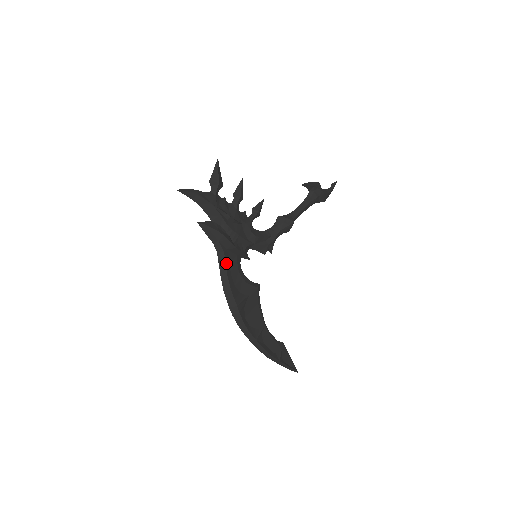
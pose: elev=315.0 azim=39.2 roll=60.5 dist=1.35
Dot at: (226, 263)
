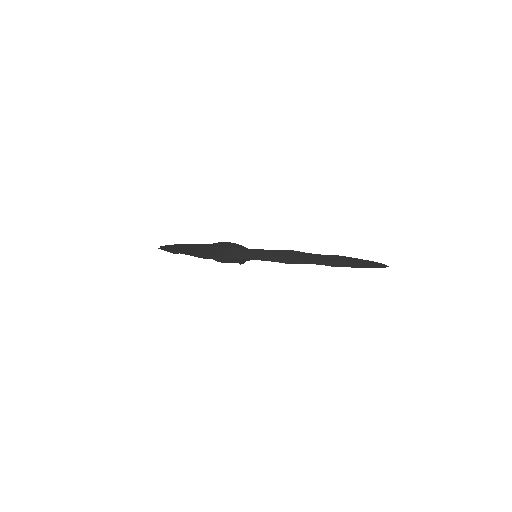
Dot at: (247, 249)
